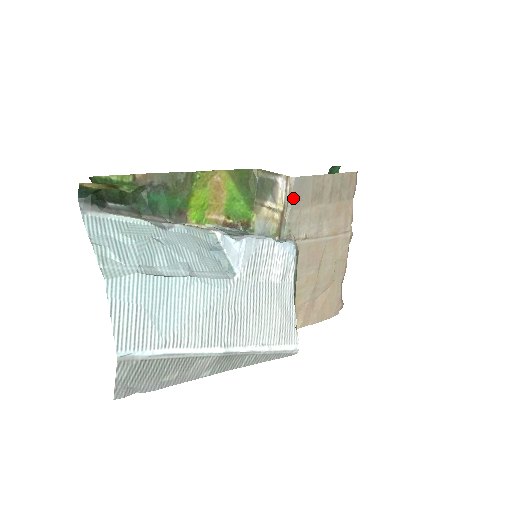
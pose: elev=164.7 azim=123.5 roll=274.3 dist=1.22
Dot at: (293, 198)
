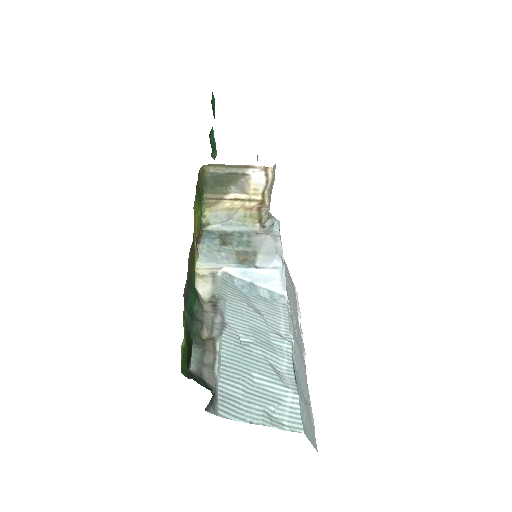
Dot at: (273, 183)
